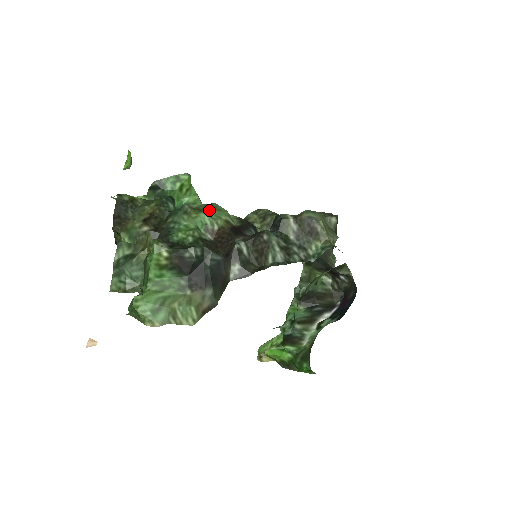
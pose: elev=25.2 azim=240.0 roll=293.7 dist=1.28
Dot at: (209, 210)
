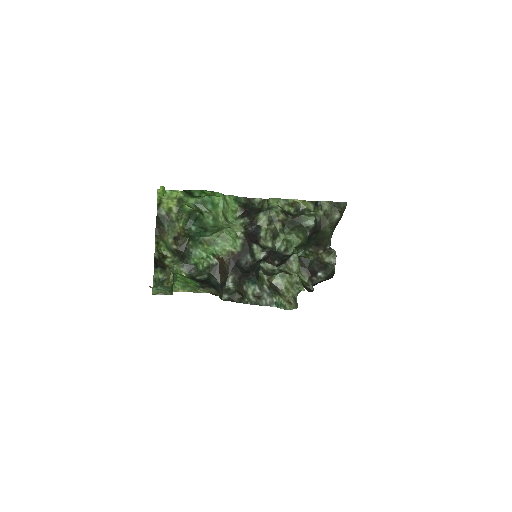
Dot at: (217, 243)
